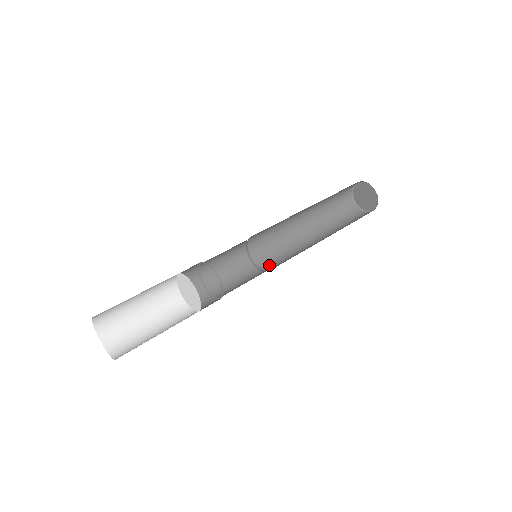
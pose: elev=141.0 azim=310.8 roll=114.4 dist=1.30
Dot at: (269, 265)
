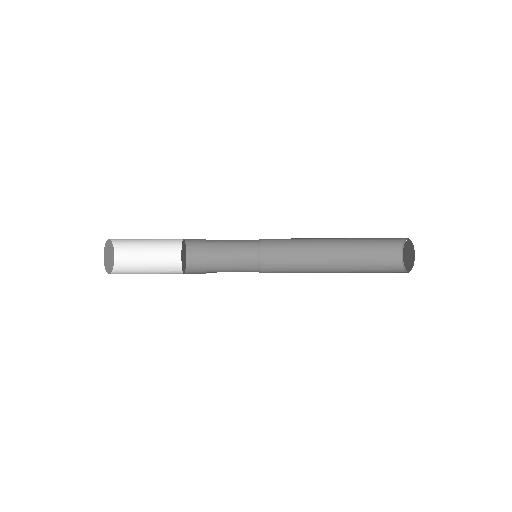
Dot at: occluded
